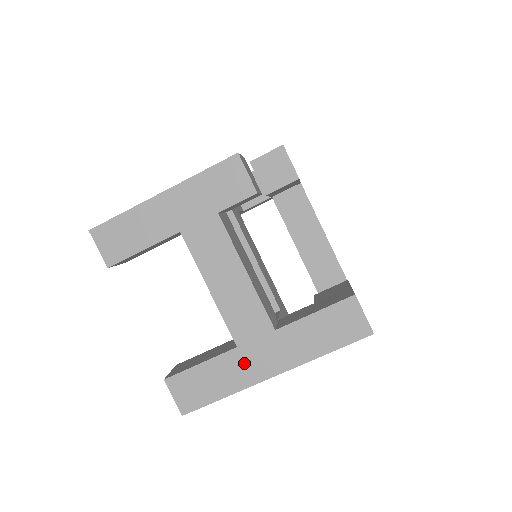
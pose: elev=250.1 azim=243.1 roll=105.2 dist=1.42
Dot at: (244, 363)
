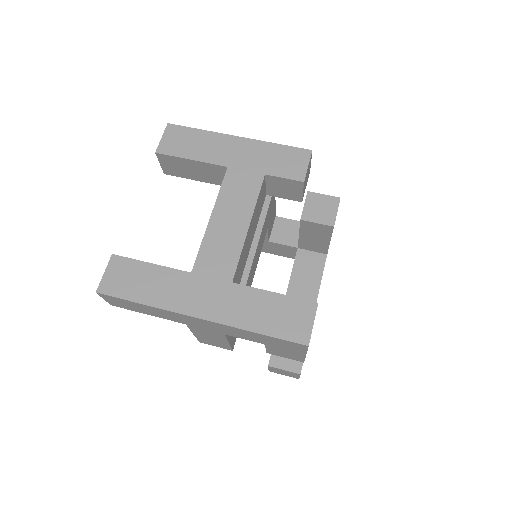
Dot at: (185, 289)
